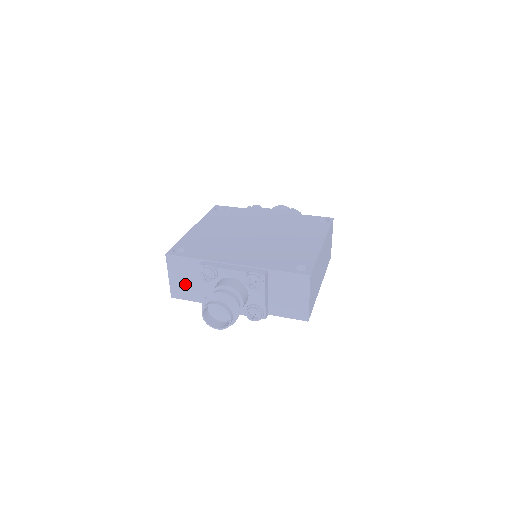
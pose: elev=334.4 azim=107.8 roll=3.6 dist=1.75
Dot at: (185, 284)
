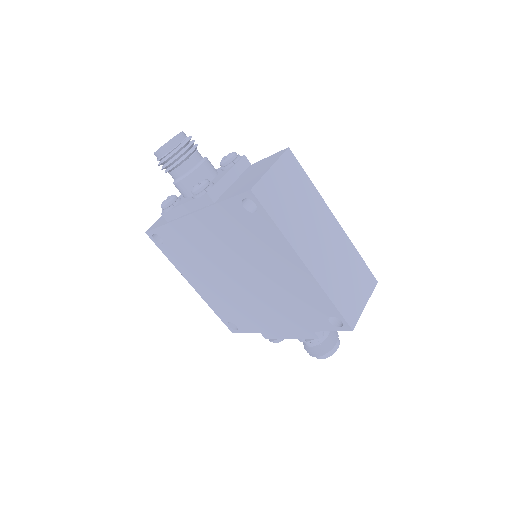
Dot at: occluded
